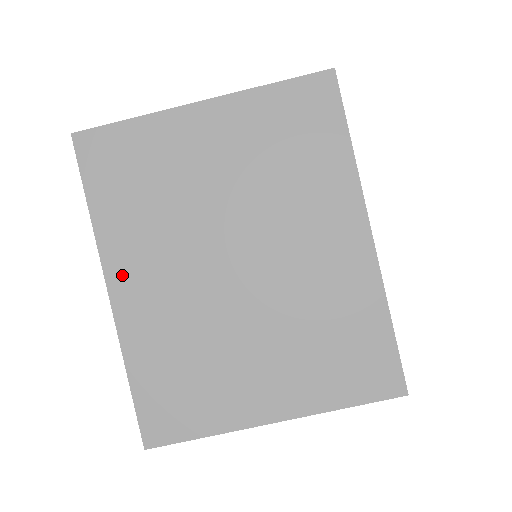
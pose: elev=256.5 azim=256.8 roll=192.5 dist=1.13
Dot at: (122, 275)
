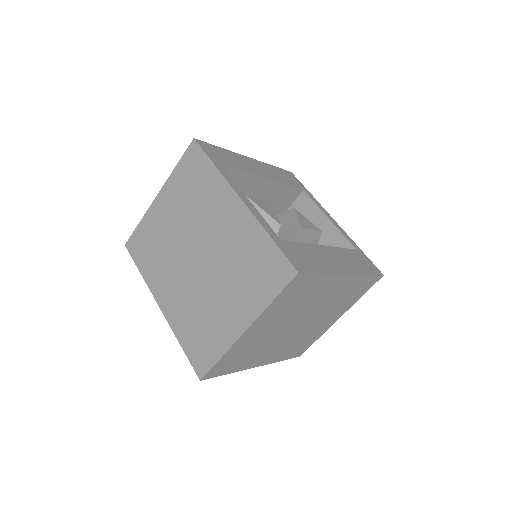
Dot at: (161, 295)
